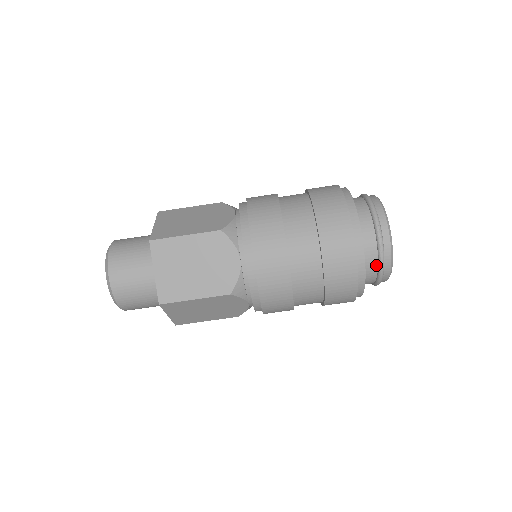
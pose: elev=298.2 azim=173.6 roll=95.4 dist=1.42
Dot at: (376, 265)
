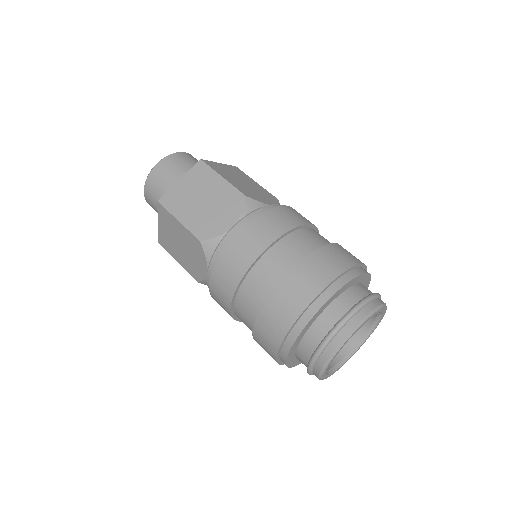
Dot at: occluded
